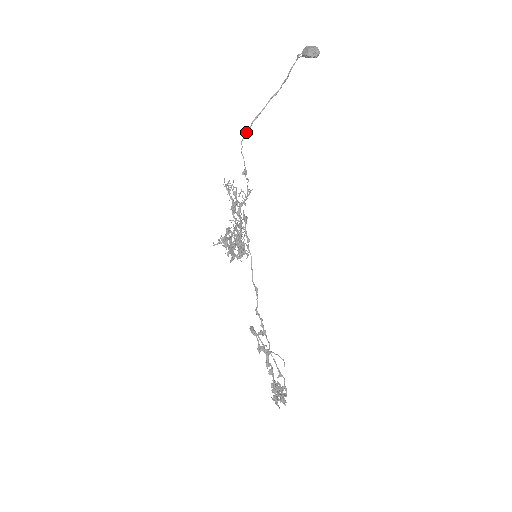
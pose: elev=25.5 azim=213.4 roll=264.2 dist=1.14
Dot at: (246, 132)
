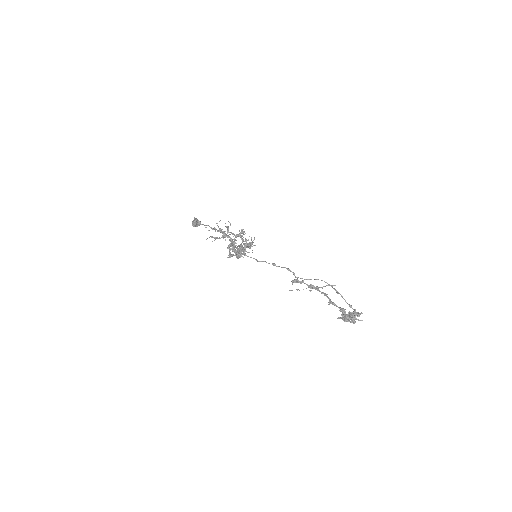
Dot at: occluded
